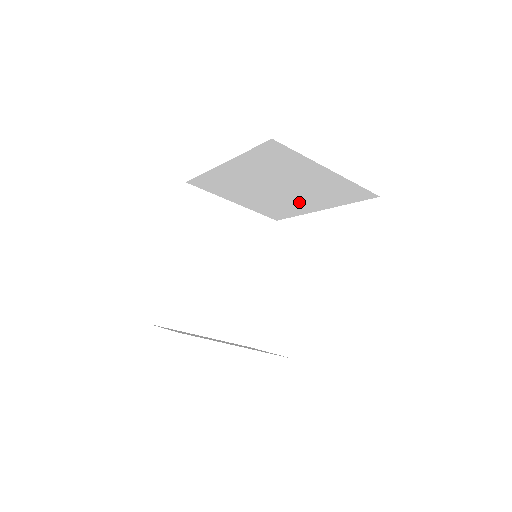
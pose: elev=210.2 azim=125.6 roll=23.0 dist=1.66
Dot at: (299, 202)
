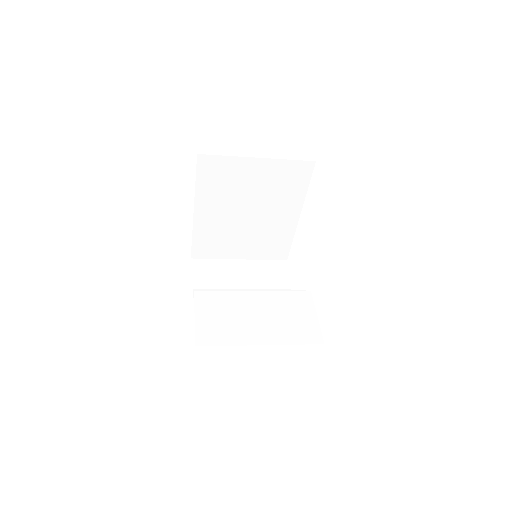
Dot at: occluded
